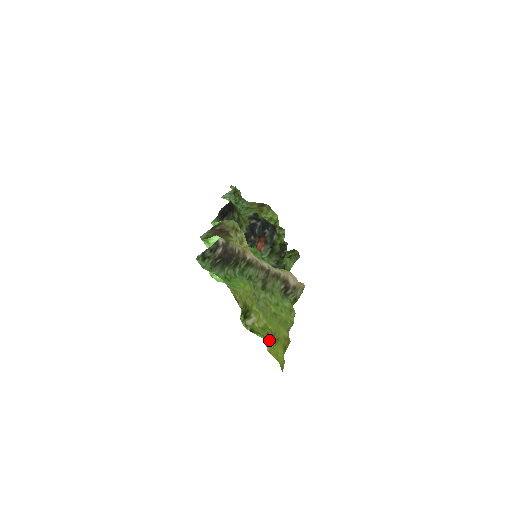
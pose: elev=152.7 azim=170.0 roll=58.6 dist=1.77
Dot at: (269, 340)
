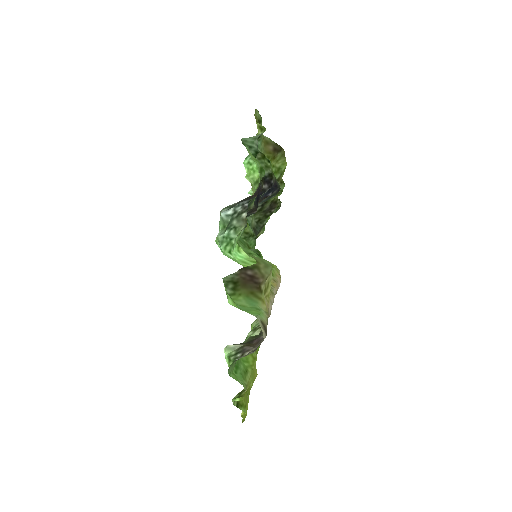
Dot at: (246, 402)
